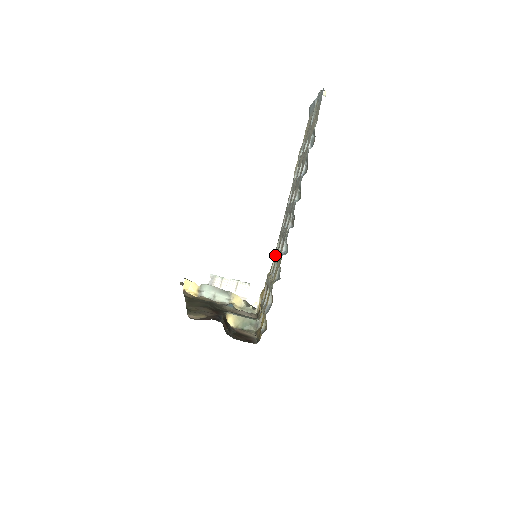
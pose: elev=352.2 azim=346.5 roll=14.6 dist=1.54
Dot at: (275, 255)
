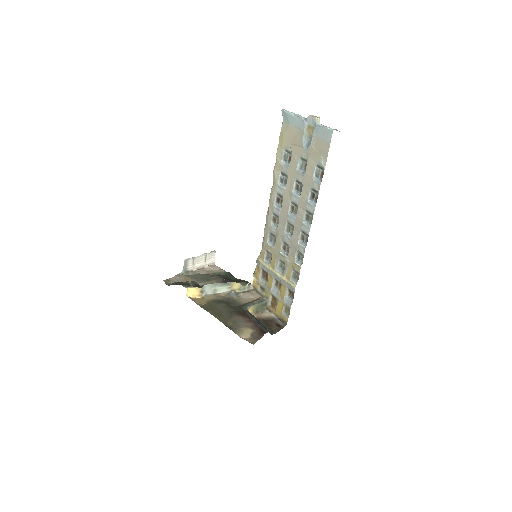
Dot at: (270, 249)
